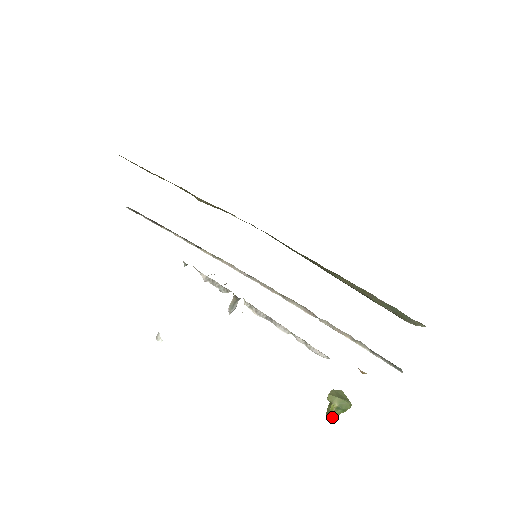
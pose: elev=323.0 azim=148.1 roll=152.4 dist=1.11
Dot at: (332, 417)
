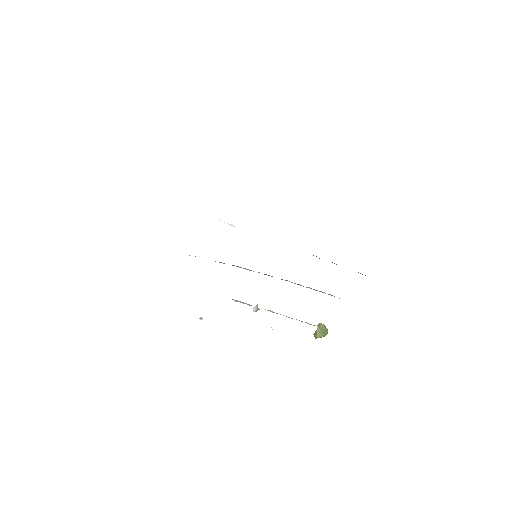
Dot at: occluded
